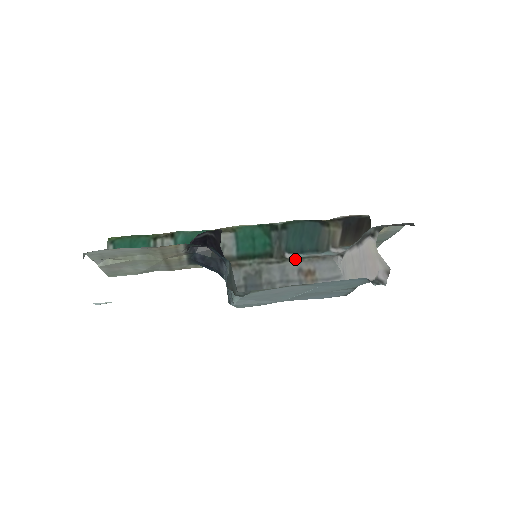
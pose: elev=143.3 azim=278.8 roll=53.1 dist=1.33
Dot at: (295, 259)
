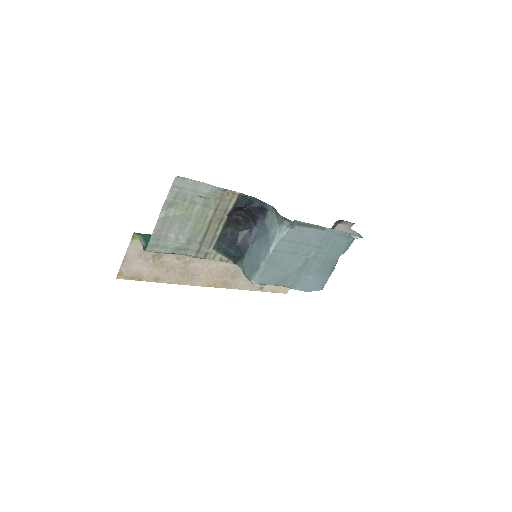
Dot at: occluded
